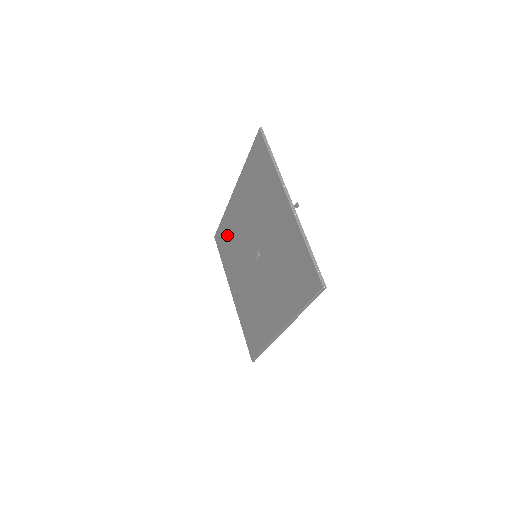
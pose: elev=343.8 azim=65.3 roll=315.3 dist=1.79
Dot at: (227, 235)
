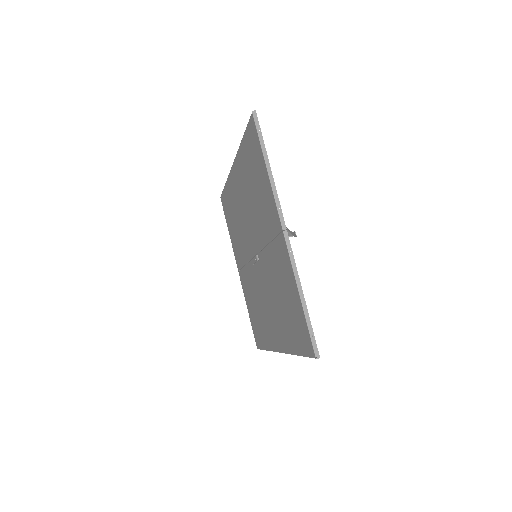
Dot at: (230, 208)
